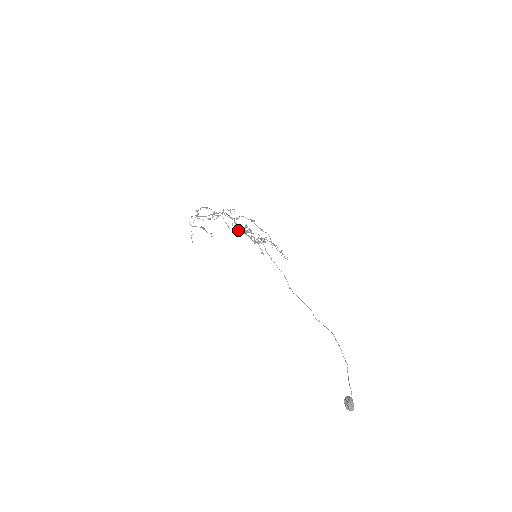
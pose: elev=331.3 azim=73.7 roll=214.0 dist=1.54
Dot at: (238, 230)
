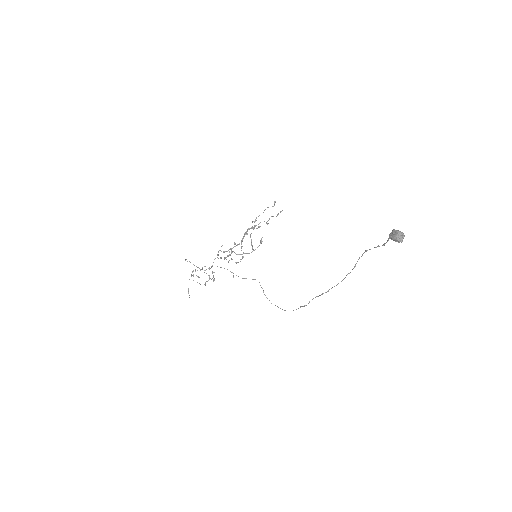
Dot at: occluded
